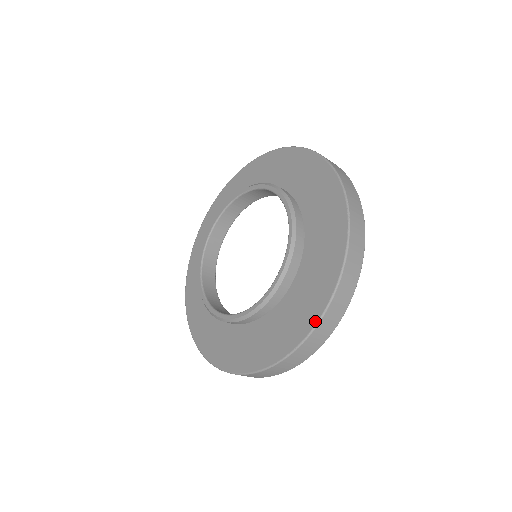
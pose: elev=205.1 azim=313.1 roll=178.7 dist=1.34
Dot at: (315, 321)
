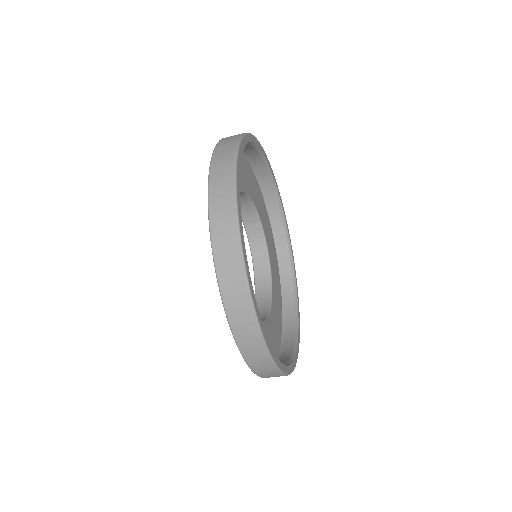
Dot at: (229, 325)
